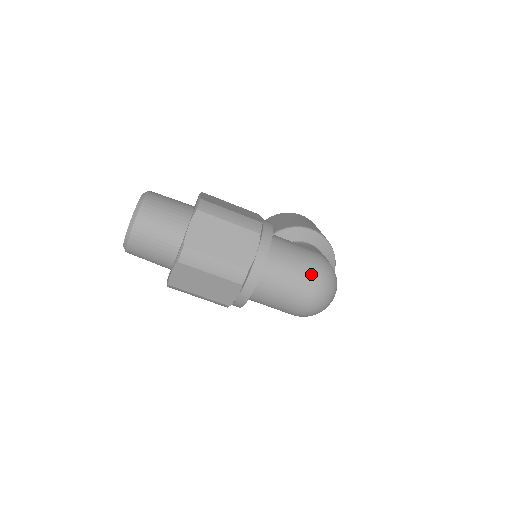
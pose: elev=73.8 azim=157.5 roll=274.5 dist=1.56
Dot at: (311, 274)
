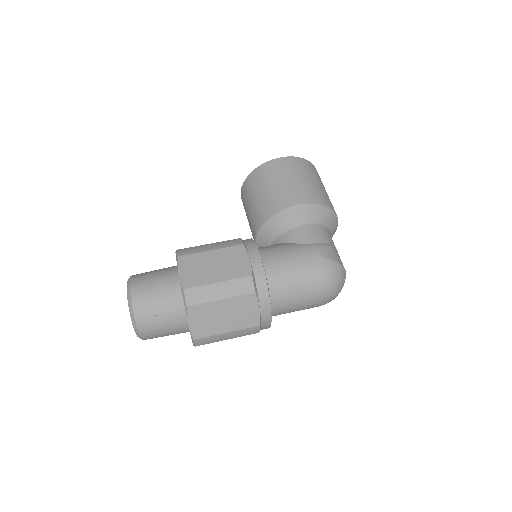
Dot at: (317, 288)
